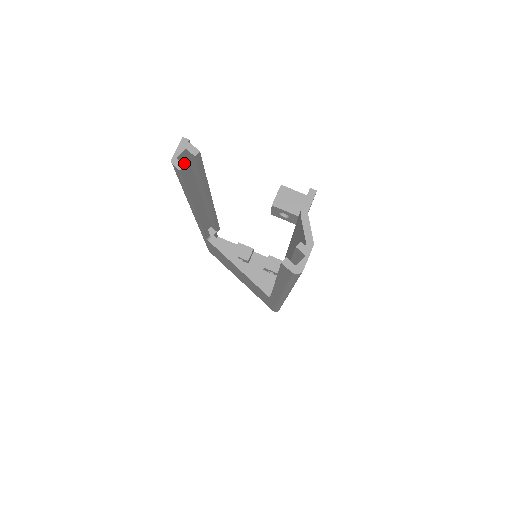
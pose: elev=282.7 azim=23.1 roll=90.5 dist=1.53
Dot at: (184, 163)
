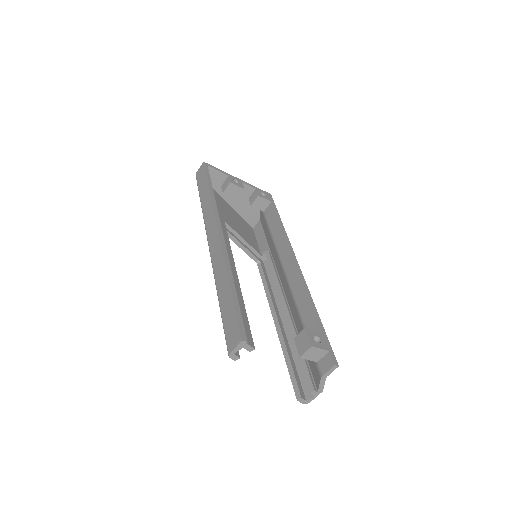
Dot at: occluded
